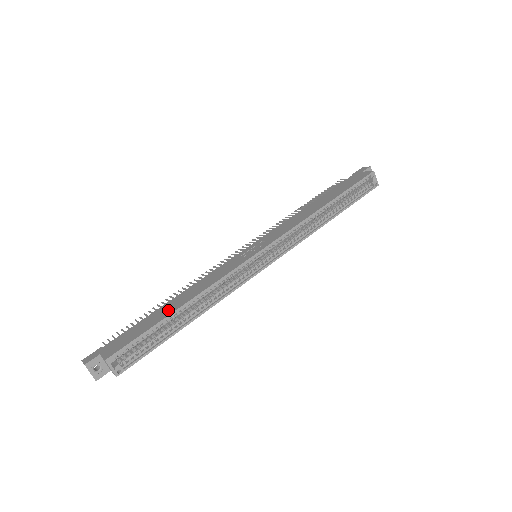
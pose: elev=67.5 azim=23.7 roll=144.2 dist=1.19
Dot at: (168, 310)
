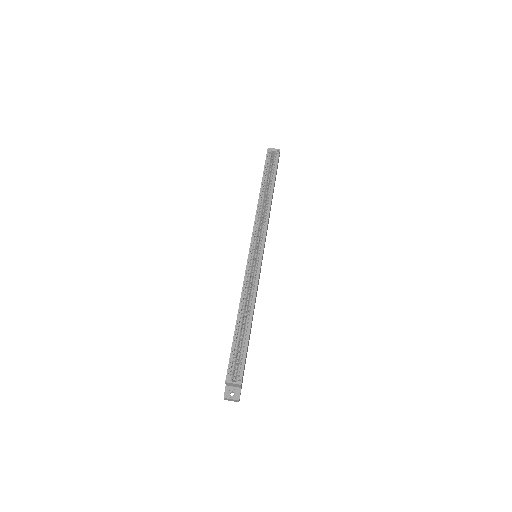
Dot at: occluded
